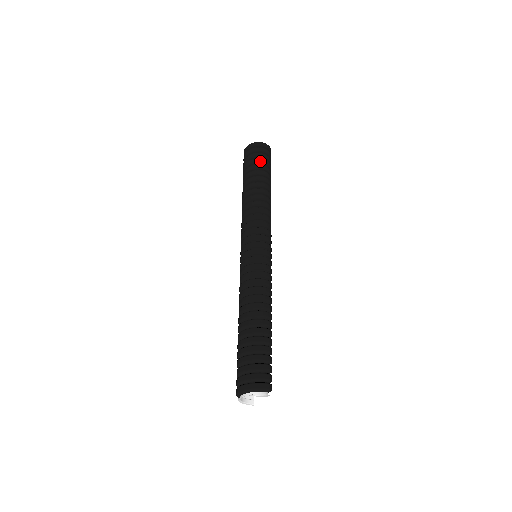
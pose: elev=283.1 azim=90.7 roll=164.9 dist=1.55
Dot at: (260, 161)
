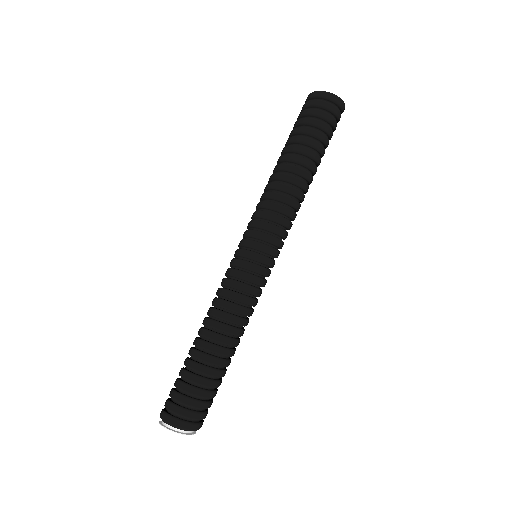
Dot at: (314, 123)
